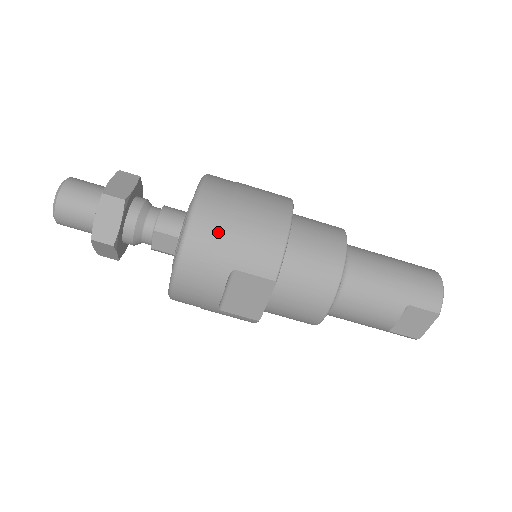
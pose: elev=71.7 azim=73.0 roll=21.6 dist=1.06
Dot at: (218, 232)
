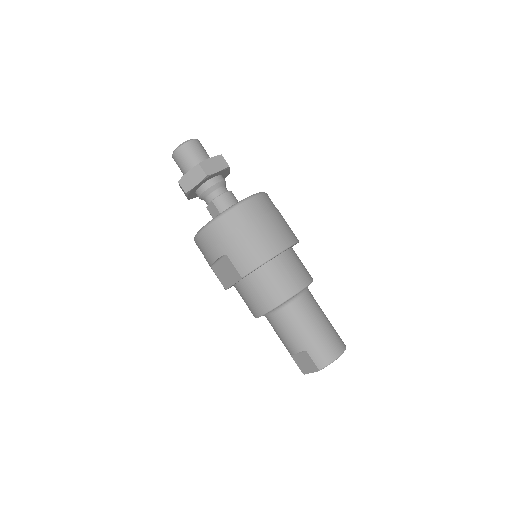
Dot at: (233, 230)
